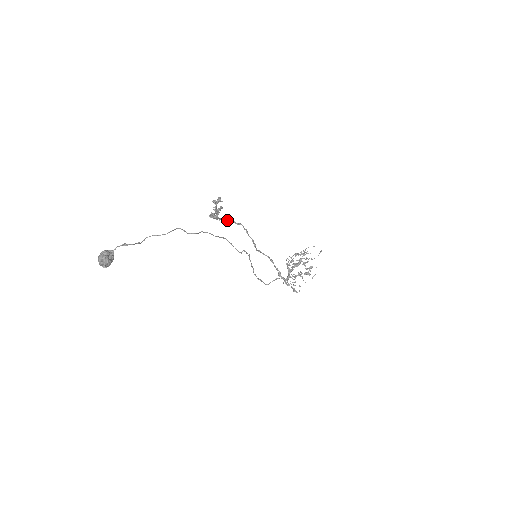
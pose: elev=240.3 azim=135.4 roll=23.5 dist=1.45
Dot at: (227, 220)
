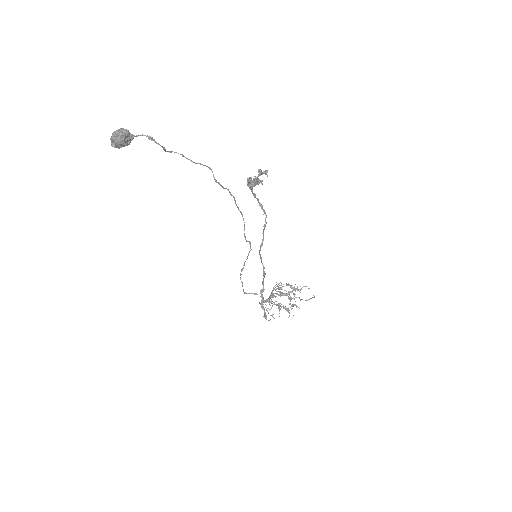
Dot at: (257, 199)
